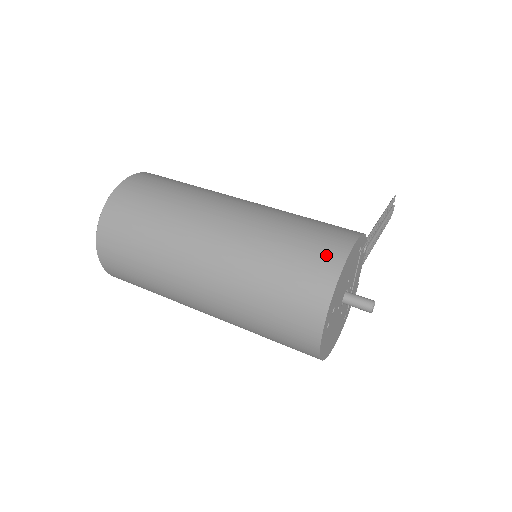
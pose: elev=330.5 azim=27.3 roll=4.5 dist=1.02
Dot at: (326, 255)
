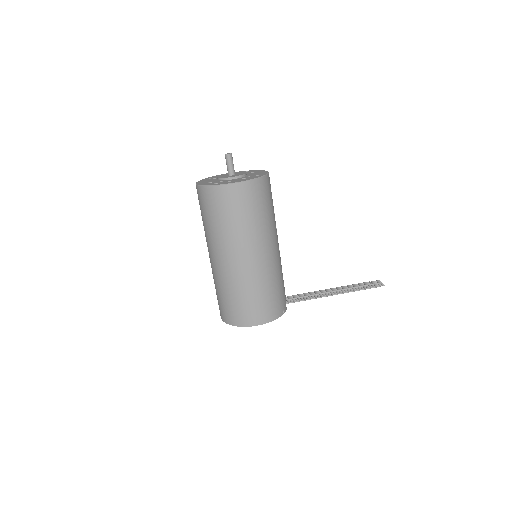
Dot at: (239, 318)
